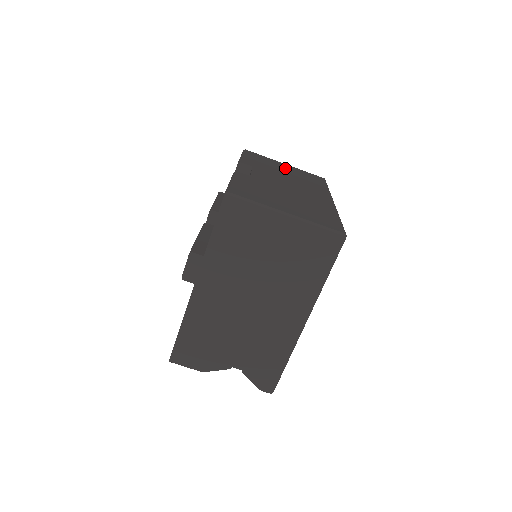
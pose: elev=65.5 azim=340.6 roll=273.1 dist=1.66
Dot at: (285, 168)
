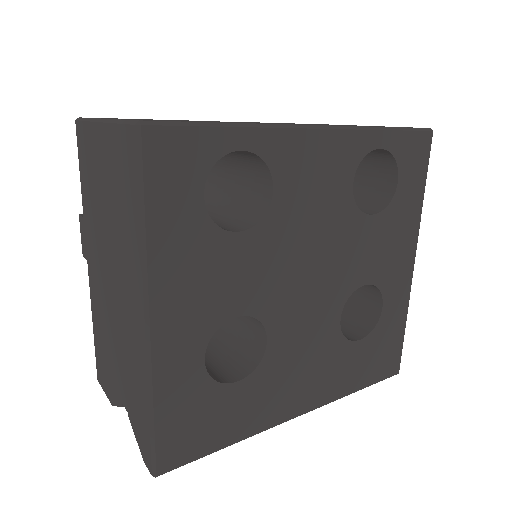
Dot at: occluded
